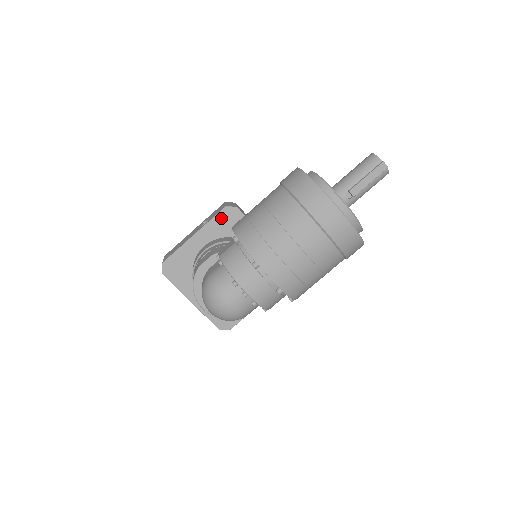
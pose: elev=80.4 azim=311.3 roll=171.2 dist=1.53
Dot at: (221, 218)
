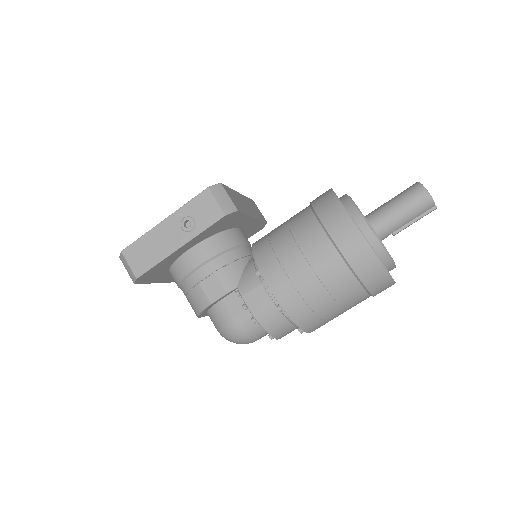
Dot at: (216, 225)
